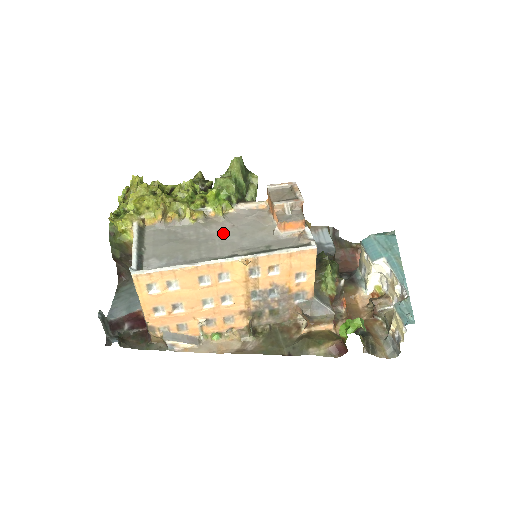
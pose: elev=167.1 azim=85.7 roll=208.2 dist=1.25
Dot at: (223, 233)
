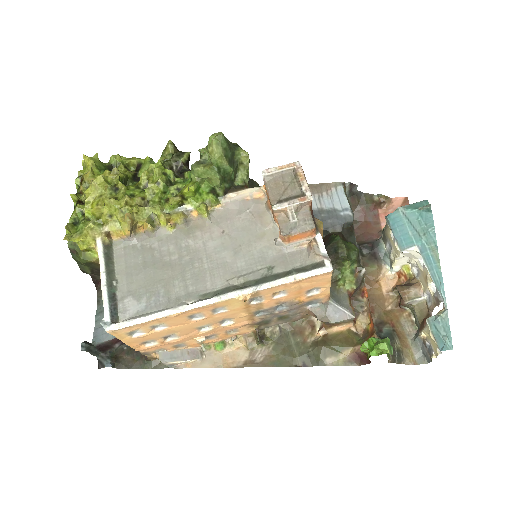
Dot at: (211, 246)
